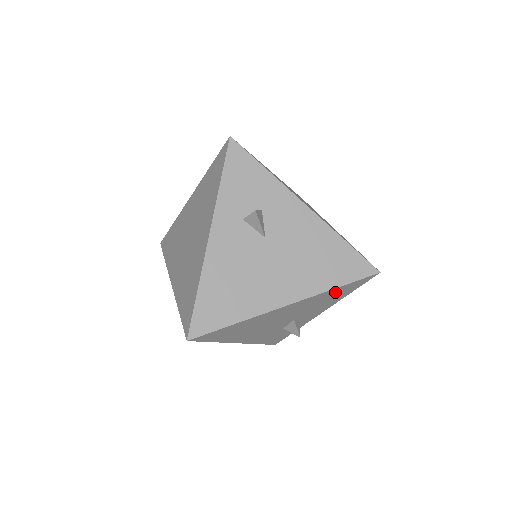
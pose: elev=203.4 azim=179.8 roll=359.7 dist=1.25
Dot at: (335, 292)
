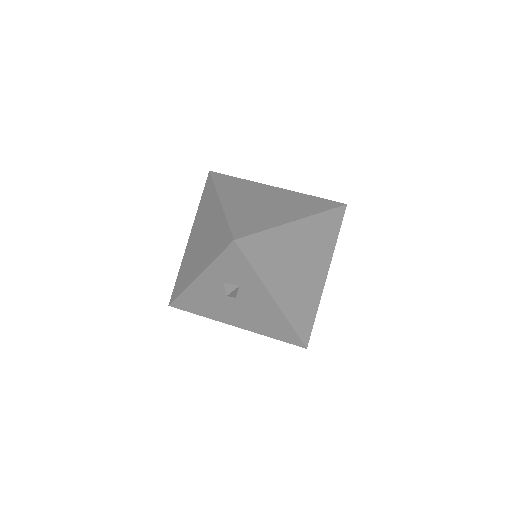
Dot at: occluded
